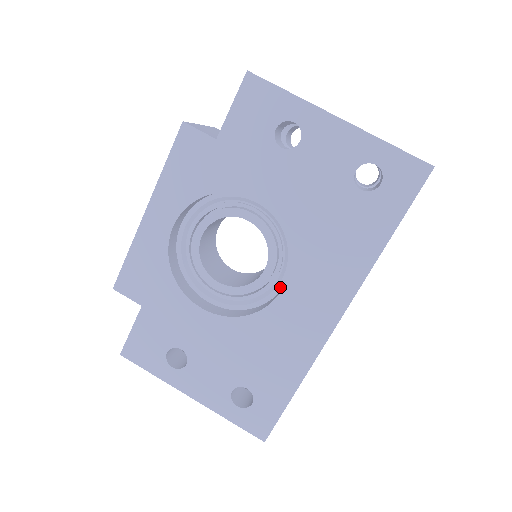
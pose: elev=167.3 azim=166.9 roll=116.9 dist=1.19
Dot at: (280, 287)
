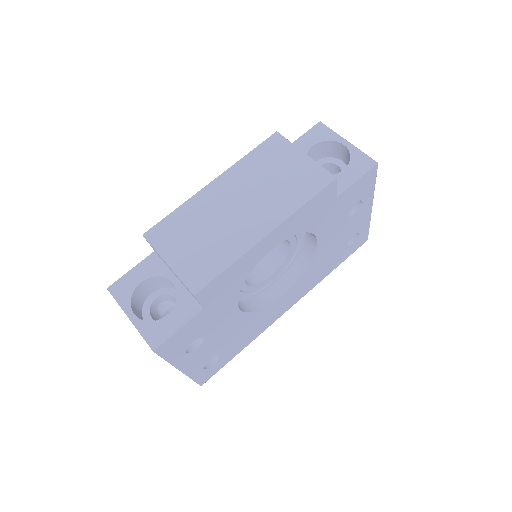
Dot at: (269, 286)
